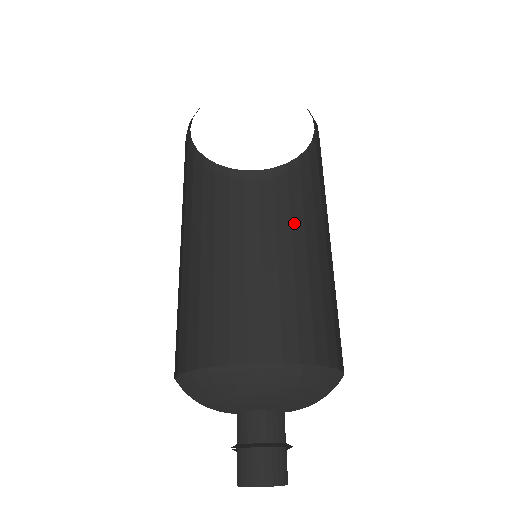
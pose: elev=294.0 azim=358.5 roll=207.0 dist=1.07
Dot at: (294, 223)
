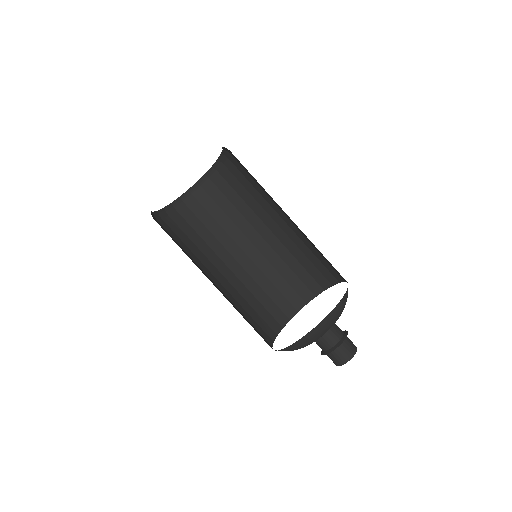
Dot at: (234, 219)
